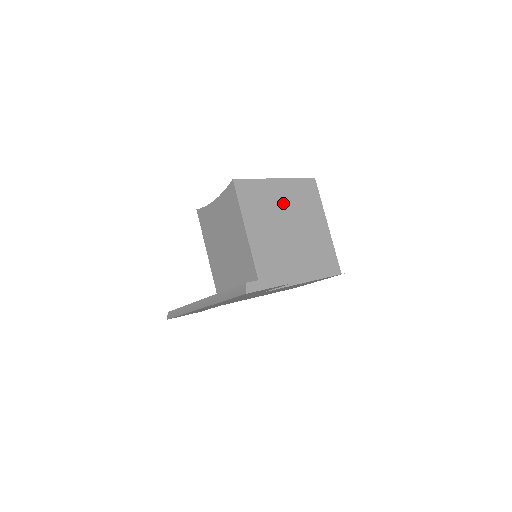
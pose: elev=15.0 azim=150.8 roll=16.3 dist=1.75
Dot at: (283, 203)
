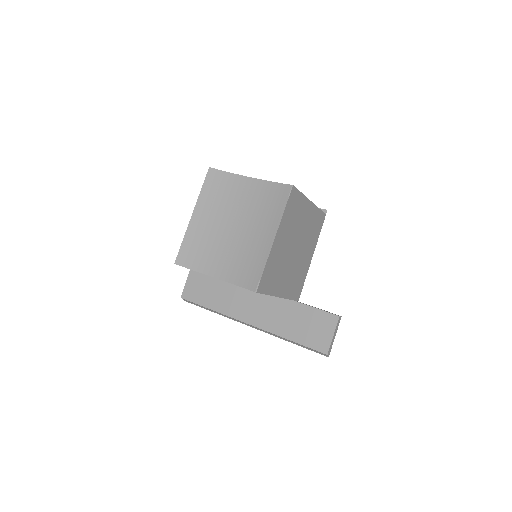
Dot at: (285, 243)
